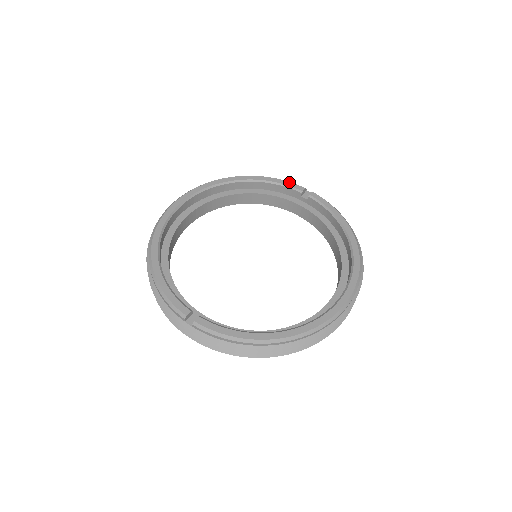
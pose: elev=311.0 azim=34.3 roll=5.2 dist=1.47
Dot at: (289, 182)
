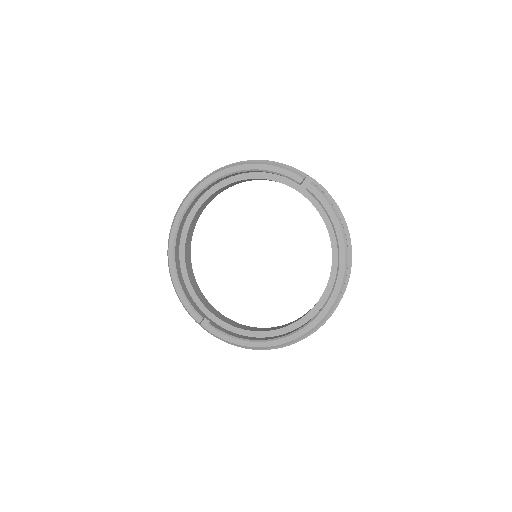
Dot at: (287, 171)
